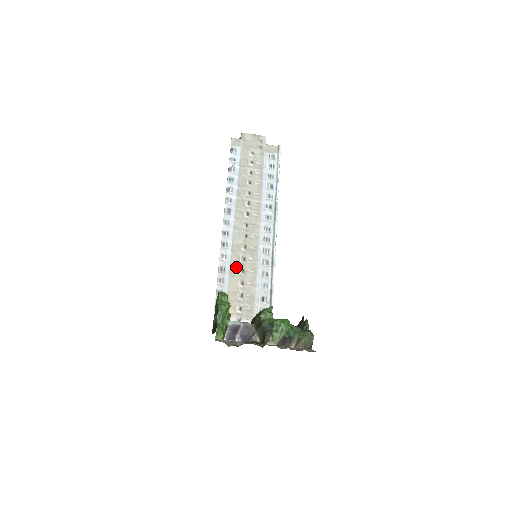
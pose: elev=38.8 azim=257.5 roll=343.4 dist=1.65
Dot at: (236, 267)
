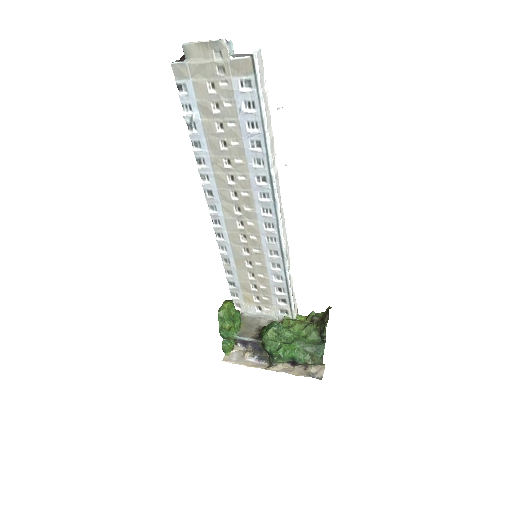
Dot at: (240, 260)
